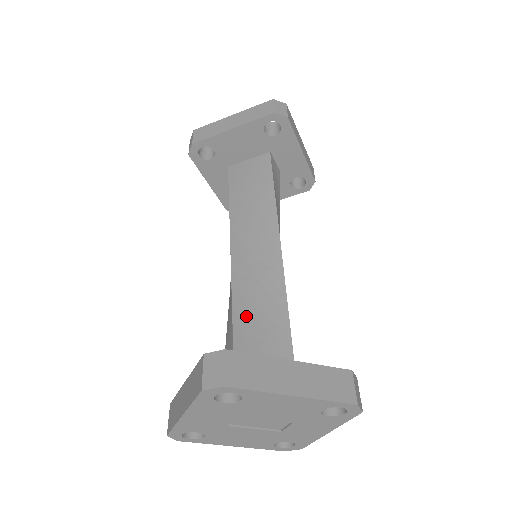
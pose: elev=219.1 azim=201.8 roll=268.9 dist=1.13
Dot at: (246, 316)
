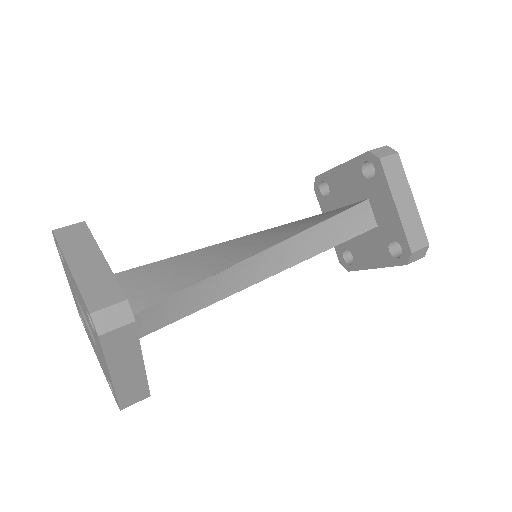
Dot at: (173, 264)
